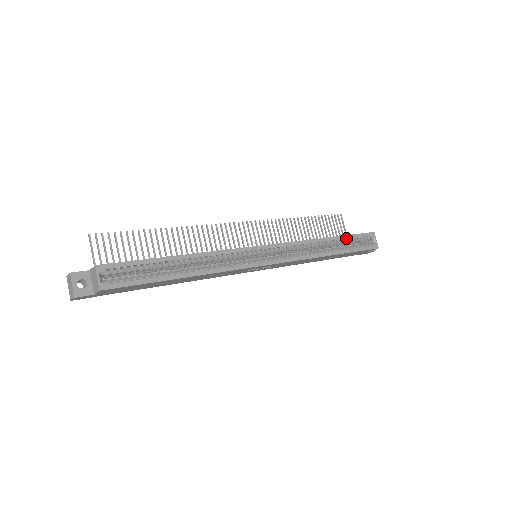
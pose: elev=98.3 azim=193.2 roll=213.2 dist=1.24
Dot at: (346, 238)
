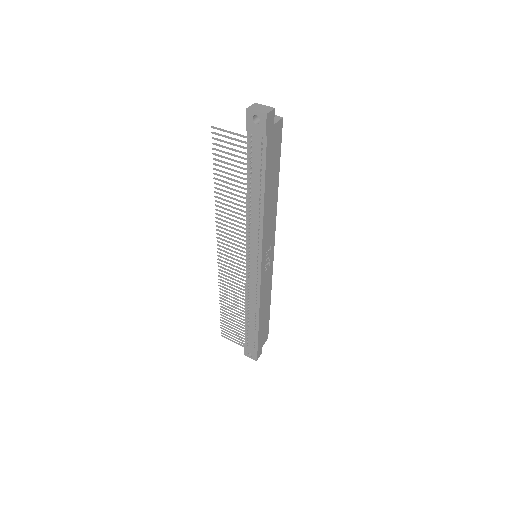
Dot at: occluded
